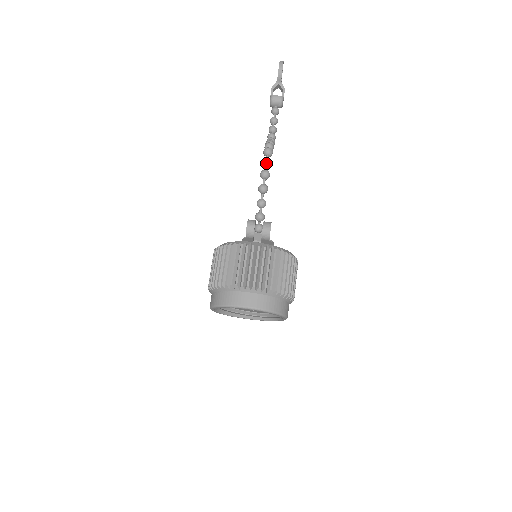
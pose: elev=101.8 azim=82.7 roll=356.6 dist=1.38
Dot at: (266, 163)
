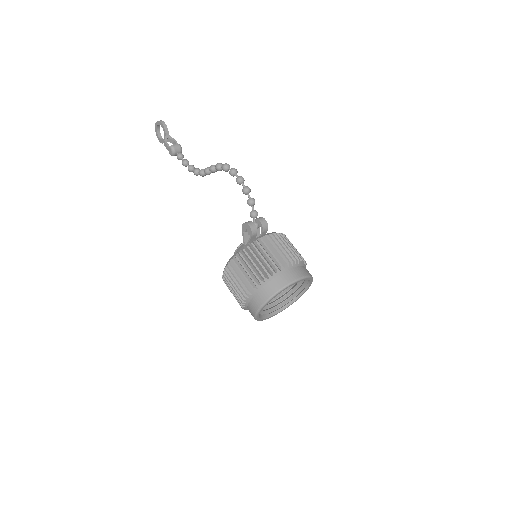
Dot at: (235, 172)
